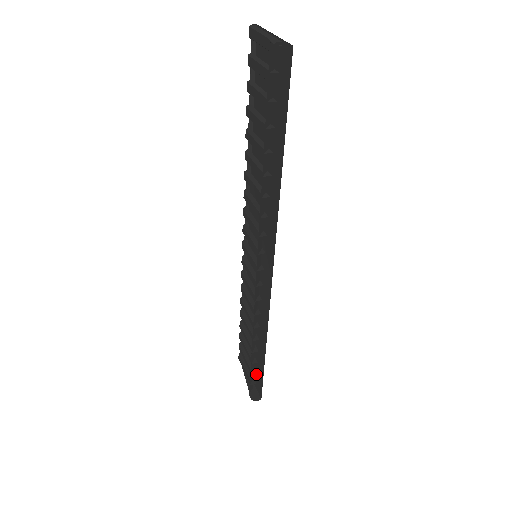
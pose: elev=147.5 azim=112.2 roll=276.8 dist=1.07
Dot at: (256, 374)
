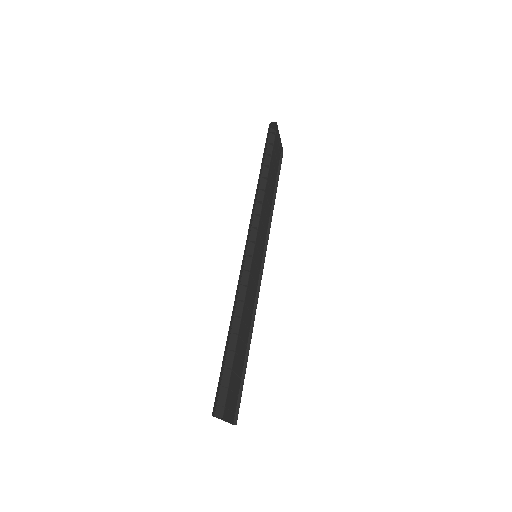
Dot at: occluded
